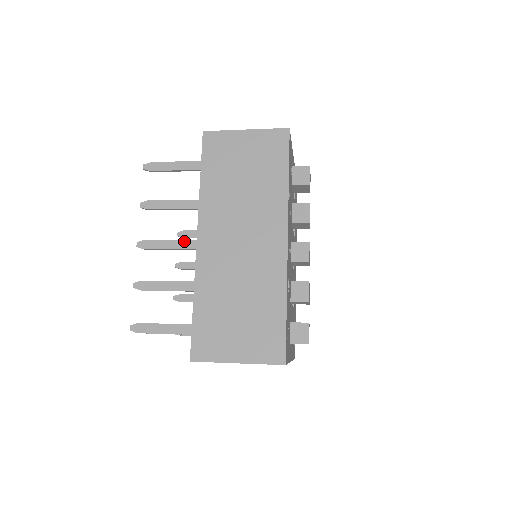
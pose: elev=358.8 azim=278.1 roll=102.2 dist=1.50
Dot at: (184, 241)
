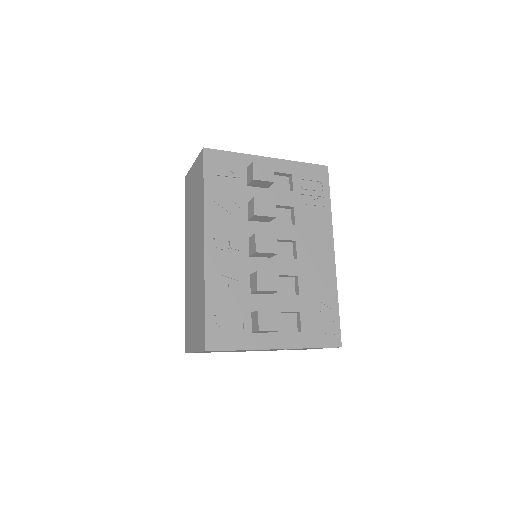
Dot at: occluded
